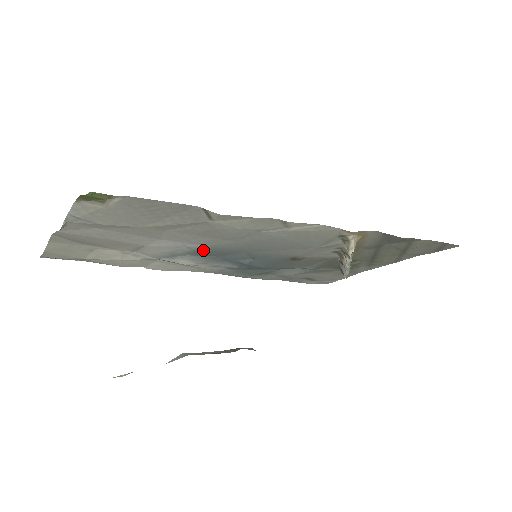
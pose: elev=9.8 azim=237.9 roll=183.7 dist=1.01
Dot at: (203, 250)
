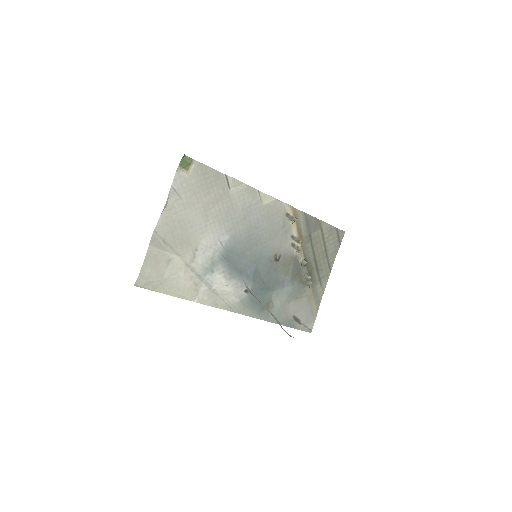
Dot at: (228, 249)
